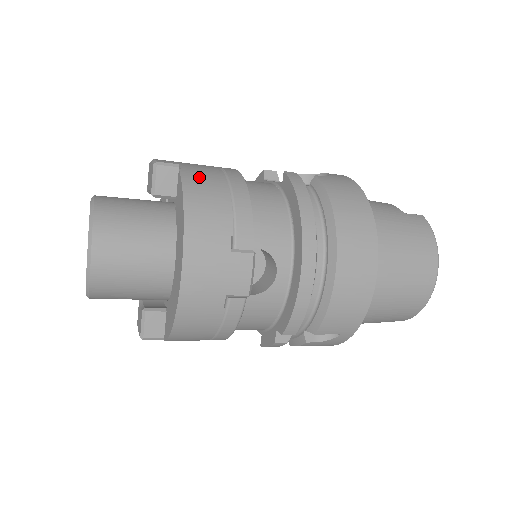
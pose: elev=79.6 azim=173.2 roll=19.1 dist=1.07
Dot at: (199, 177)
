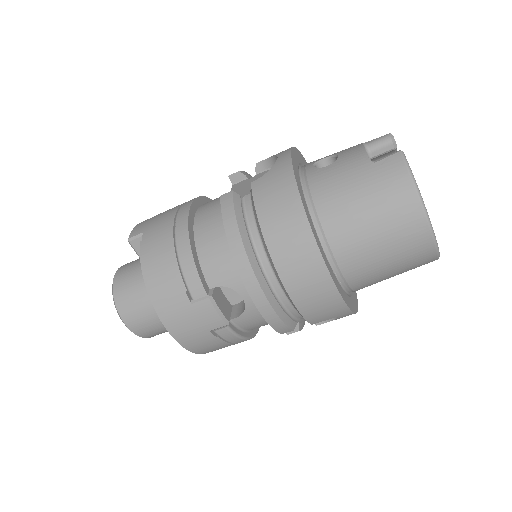
Dot at: (153, 245)
